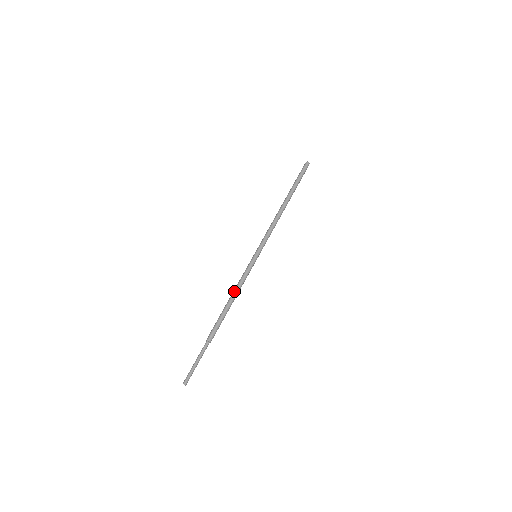
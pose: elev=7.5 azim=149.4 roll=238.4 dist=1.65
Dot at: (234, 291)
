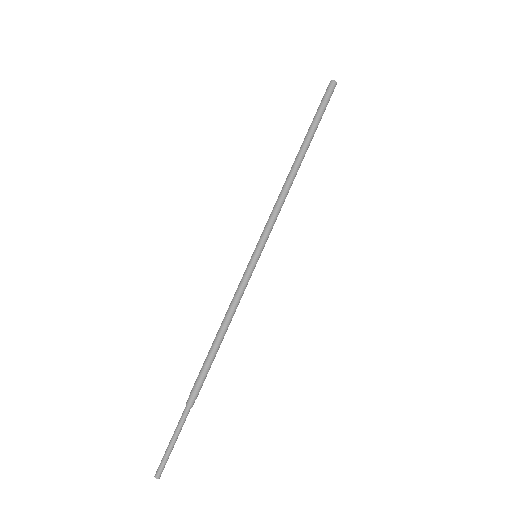
Dot at: (226, 321)
